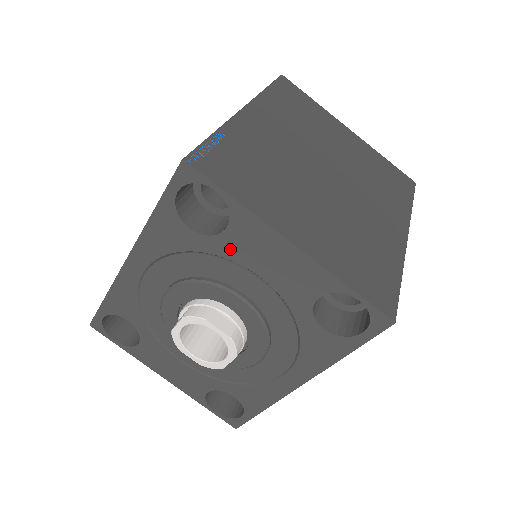
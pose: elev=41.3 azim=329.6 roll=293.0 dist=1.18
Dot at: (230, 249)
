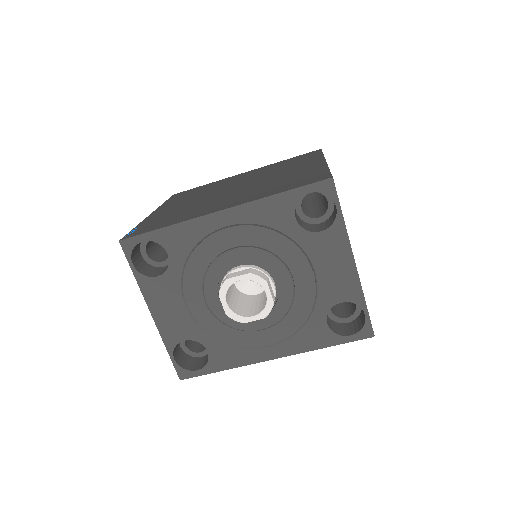
Dot at: (311, 245)
